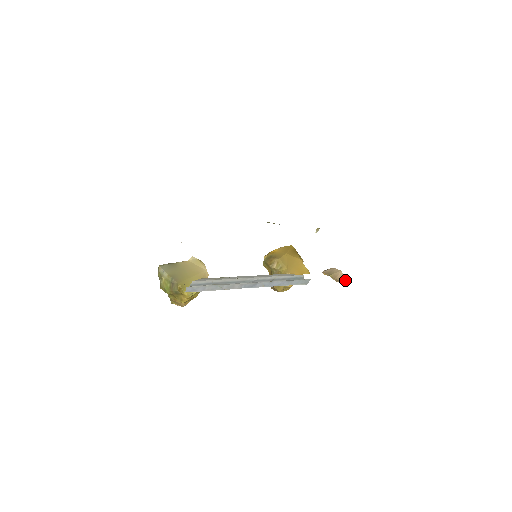
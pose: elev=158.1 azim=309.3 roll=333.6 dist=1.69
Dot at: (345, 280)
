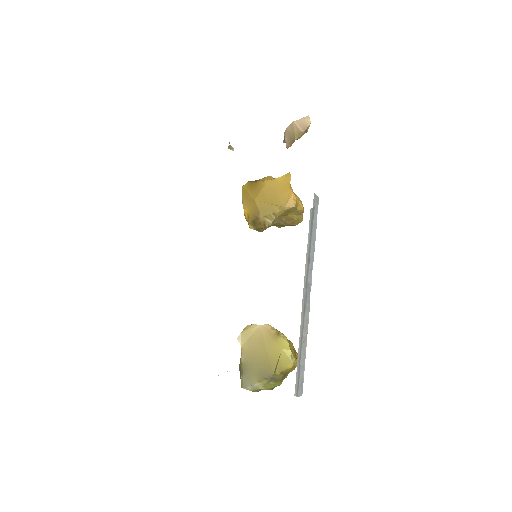
Dot at: (308, 120)
